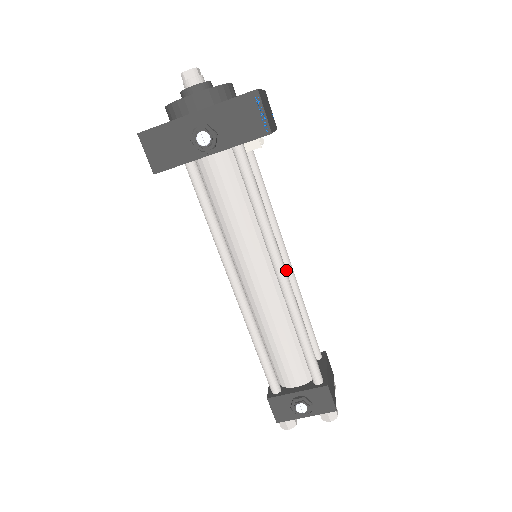
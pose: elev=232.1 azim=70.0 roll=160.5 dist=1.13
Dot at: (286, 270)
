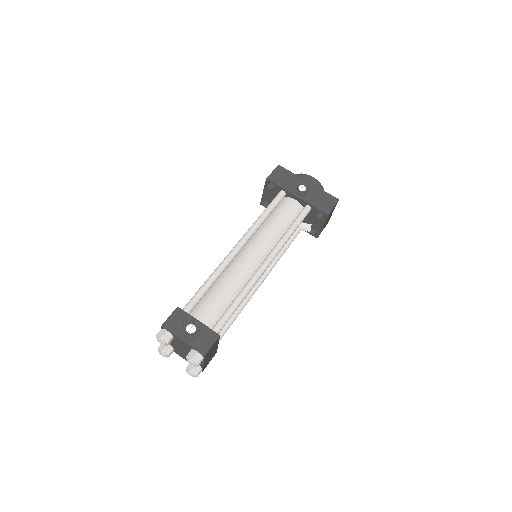
Dot at: (256, 284)
